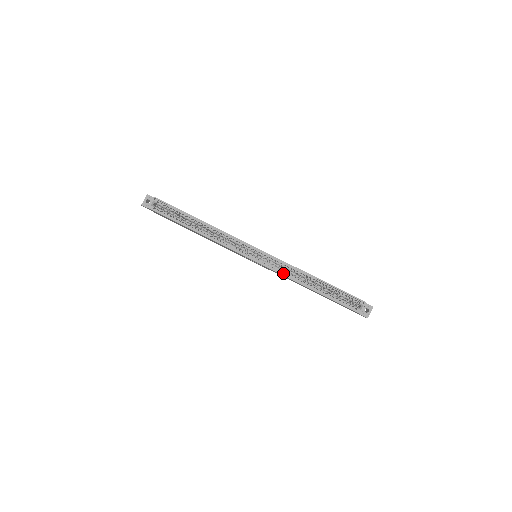
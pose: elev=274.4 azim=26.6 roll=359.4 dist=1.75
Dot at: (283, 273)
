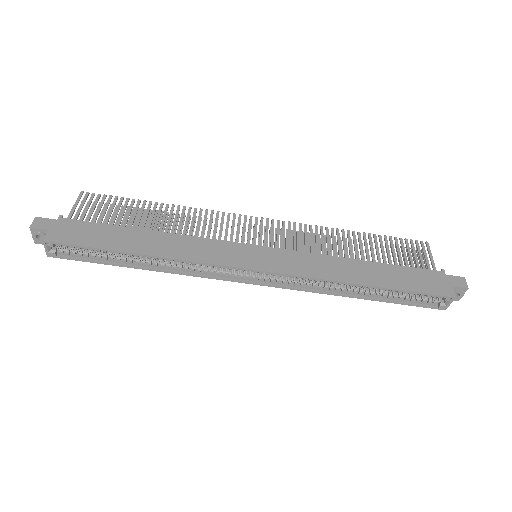
Dot at: (308, 287)
